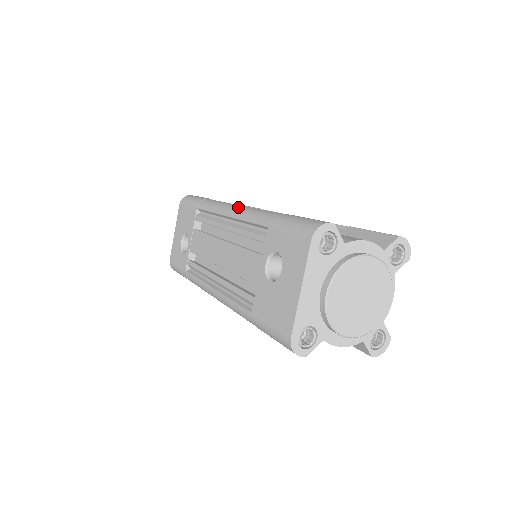
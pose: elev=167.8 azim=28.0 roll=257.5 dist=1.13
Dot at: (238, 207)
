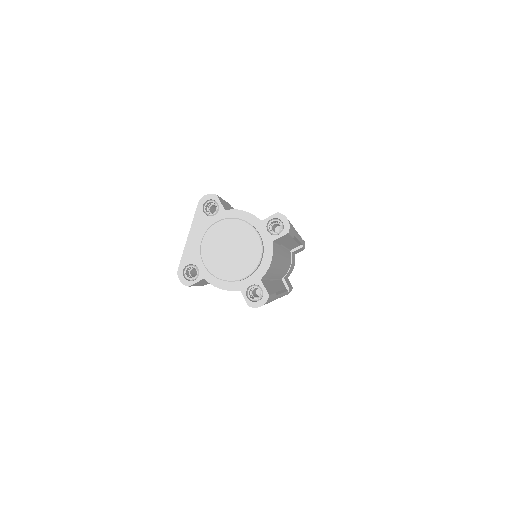
Dot at: occluded
